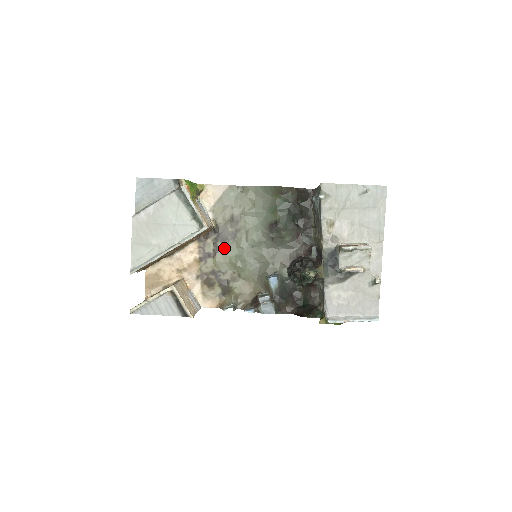
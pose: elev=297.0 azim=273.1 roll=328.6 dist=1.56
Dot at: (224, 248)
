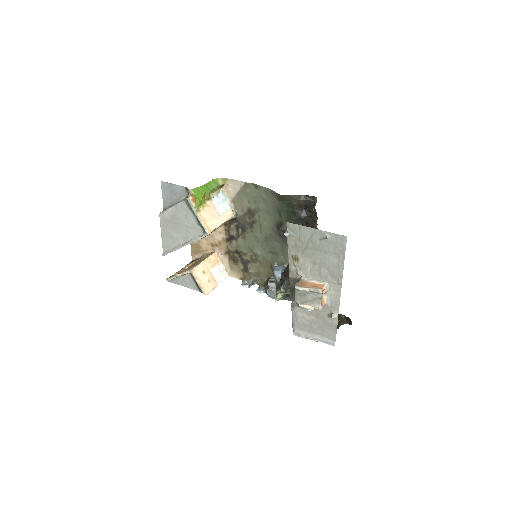
Dot at: (244, 234)
